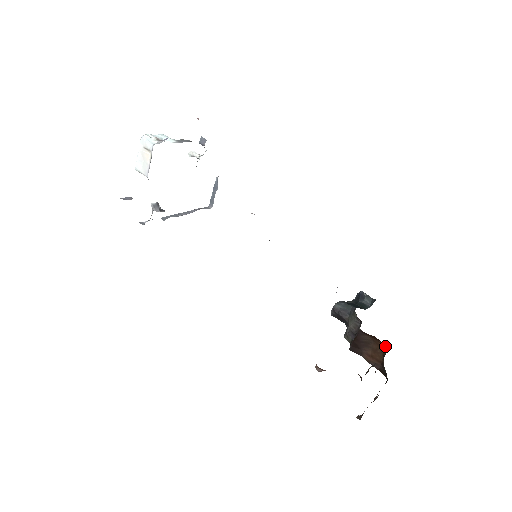
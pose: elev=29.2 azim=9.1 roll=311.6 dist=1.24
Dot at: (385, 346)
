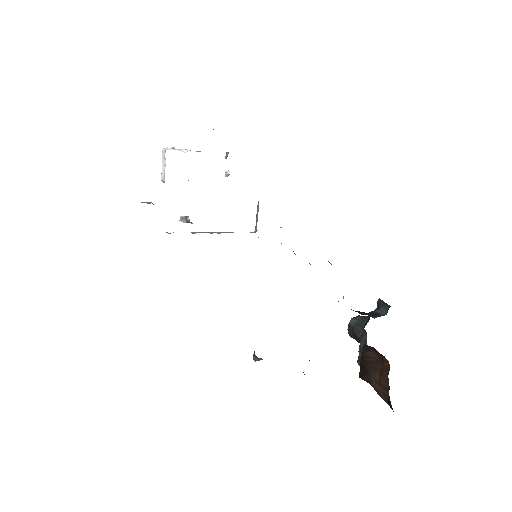
Dot at: (388, 362)
